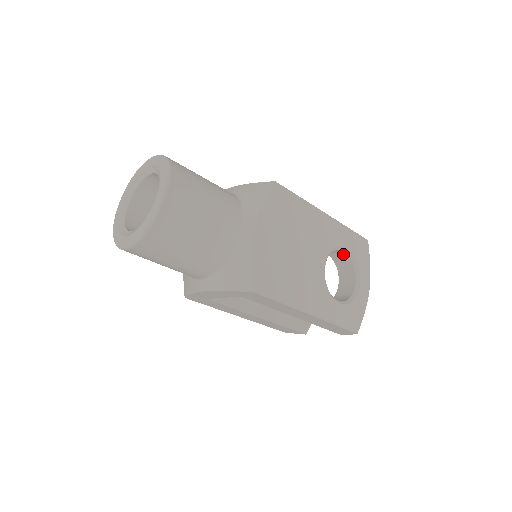
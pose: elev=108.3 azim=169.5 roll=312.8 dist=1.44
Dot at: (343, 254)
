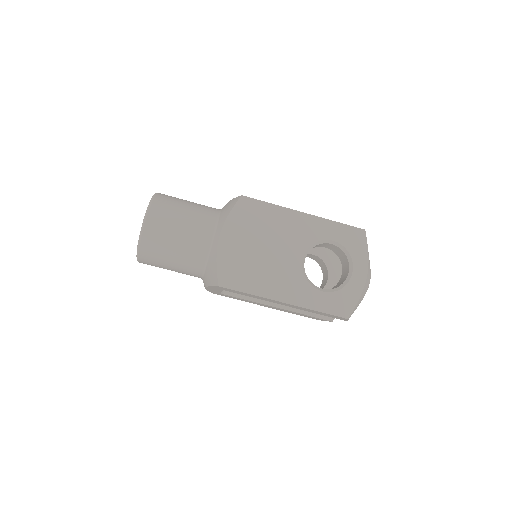
Dot at: (334, 246)
